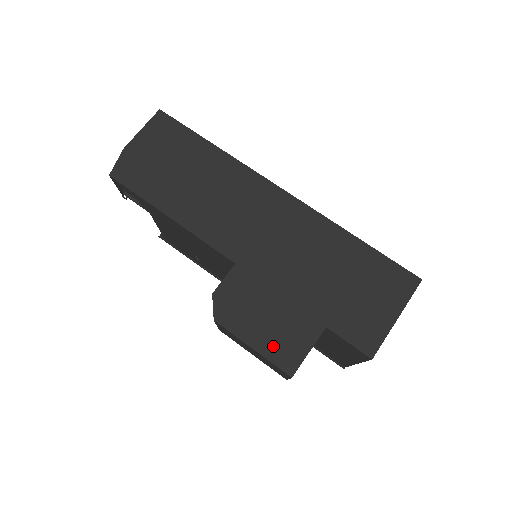
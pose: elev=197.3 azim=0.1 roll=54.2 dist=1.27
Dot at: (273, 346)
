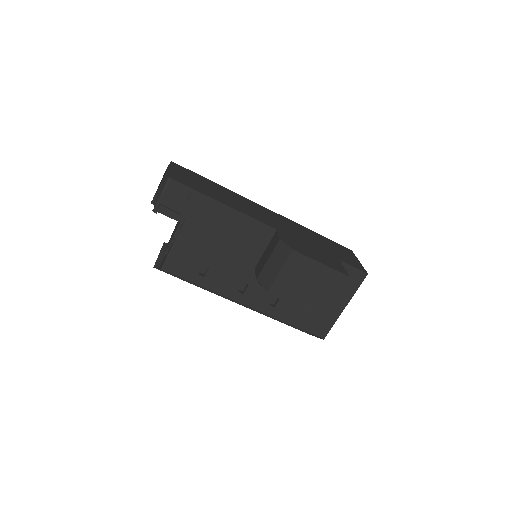
Dot at: (329, 264)
